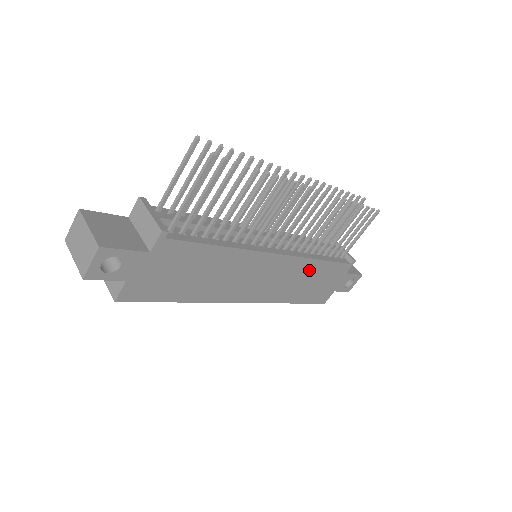
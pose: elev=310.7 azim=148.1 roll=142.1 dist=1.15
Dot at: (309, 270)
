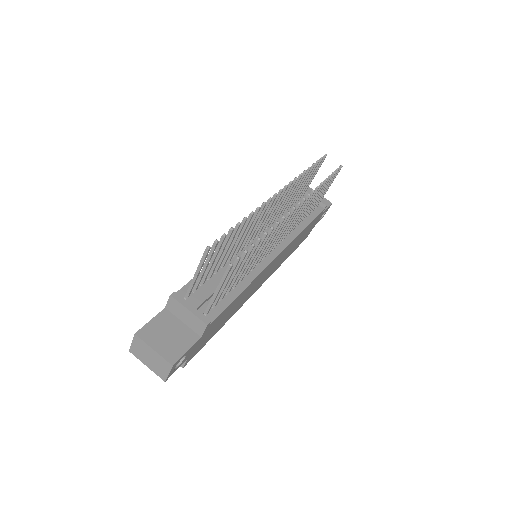
Dot at: (297, 239)
